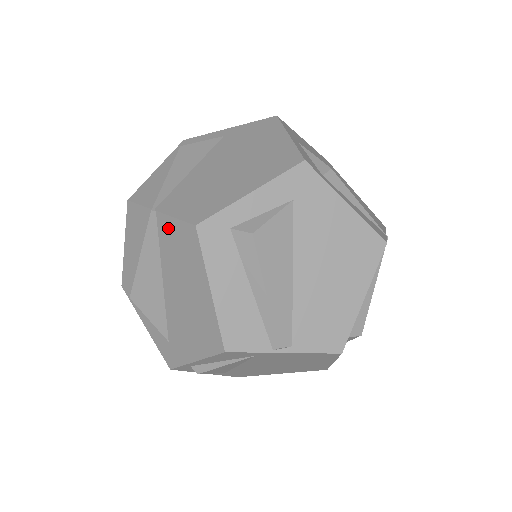
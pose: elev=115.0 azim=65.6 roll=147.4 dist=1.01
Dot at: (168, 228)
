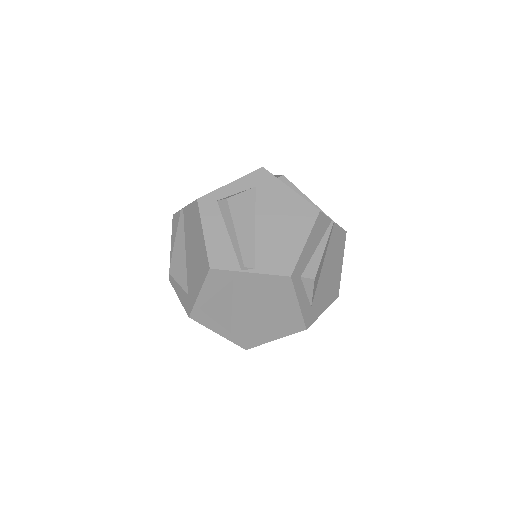
Dot at: (187, 213)
